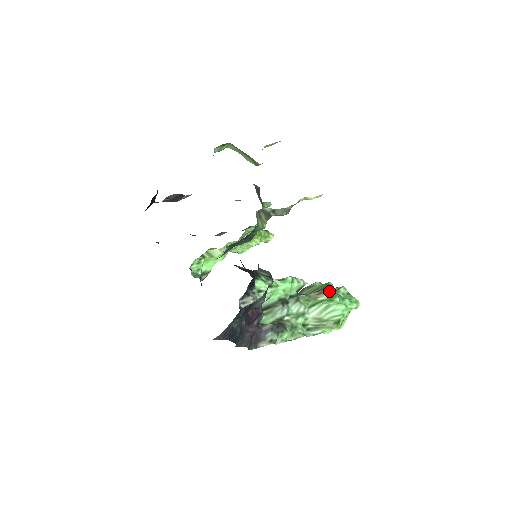
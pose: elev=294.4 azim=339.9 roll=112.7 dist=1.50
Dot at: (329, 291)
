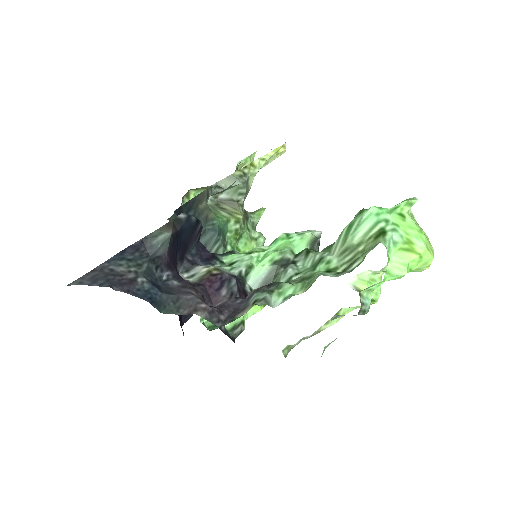
Dot at: occluded
